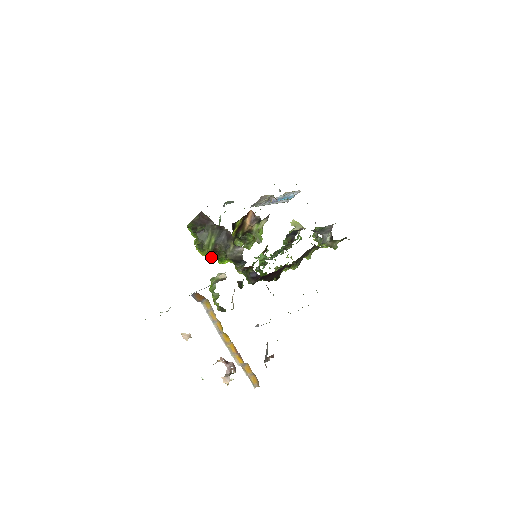
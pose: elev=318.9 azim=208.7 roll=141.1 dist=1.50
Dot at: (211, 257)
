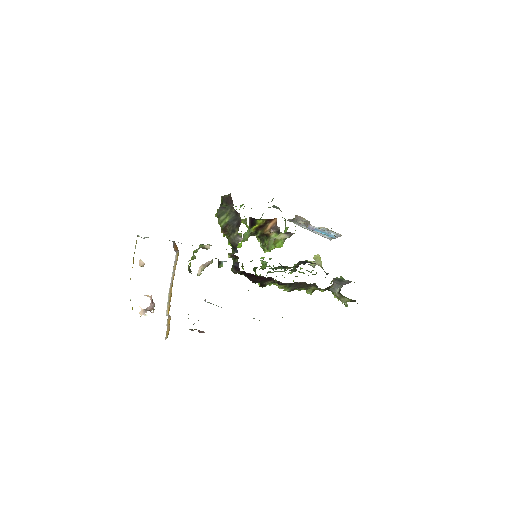
Dot at: (225, 235)
